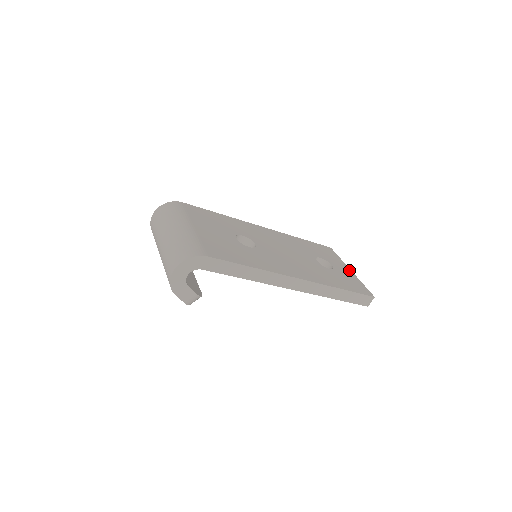
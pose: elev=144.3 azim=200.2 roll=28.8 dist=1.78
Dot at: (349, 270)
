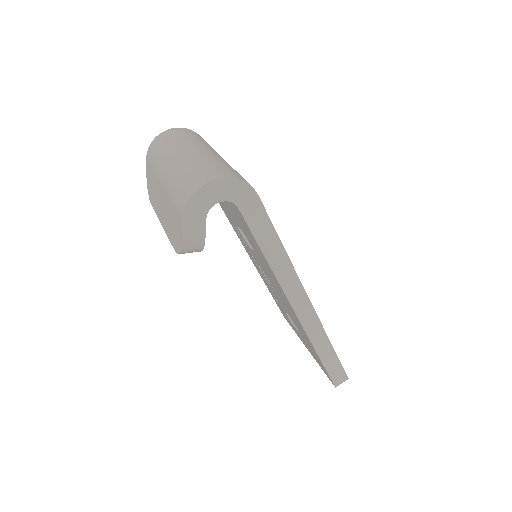
Dot at: occluded
